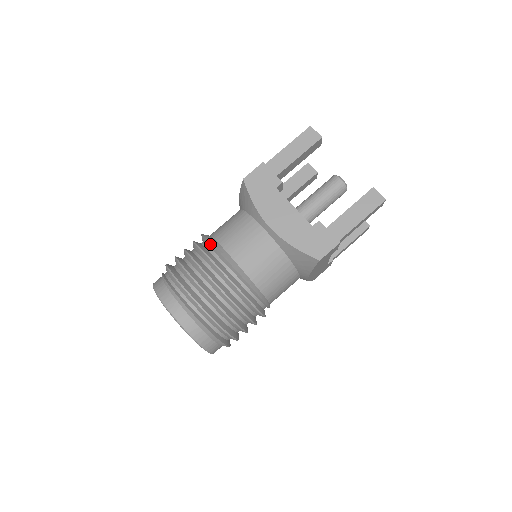
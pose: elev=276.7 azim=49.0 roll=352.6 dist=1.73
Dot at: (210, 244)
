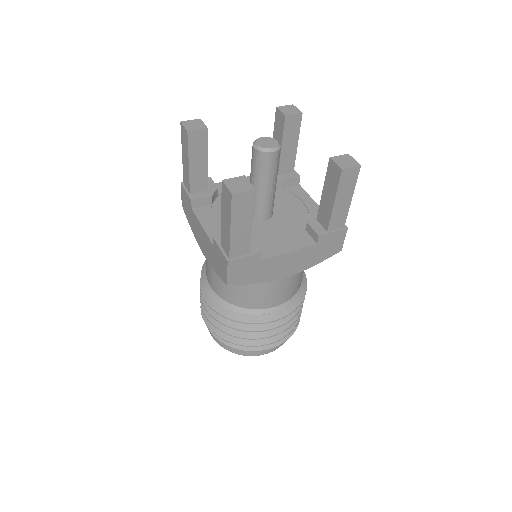
Dot at: occluded
